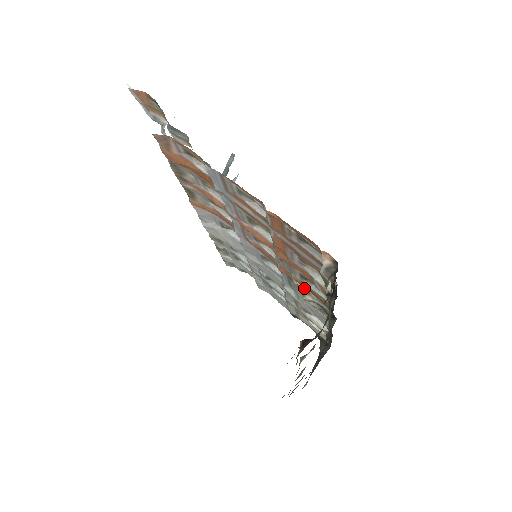
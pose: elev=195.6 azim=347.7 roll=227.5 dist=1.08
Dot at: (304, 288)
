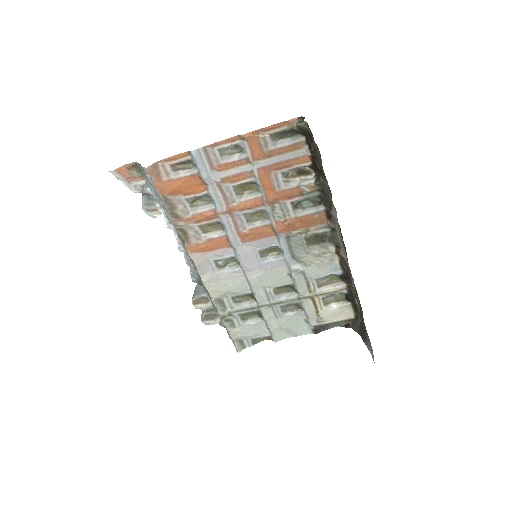
Dot at: (302, 232)
